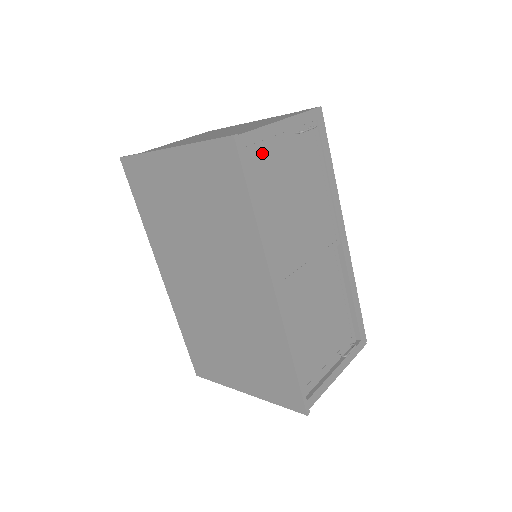
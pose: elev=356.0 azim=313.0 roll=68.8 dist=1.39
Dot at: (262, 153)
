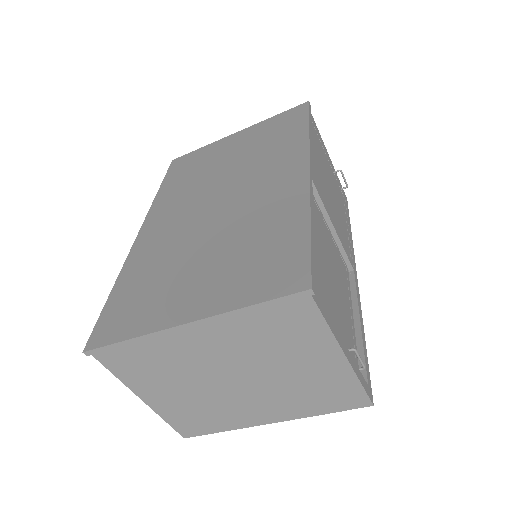
Dot at: (318, 136)
